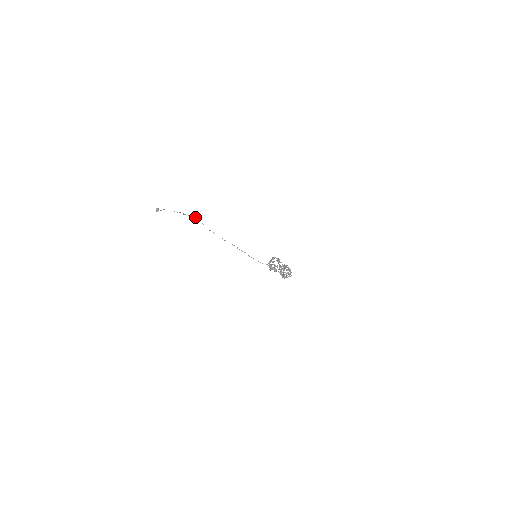
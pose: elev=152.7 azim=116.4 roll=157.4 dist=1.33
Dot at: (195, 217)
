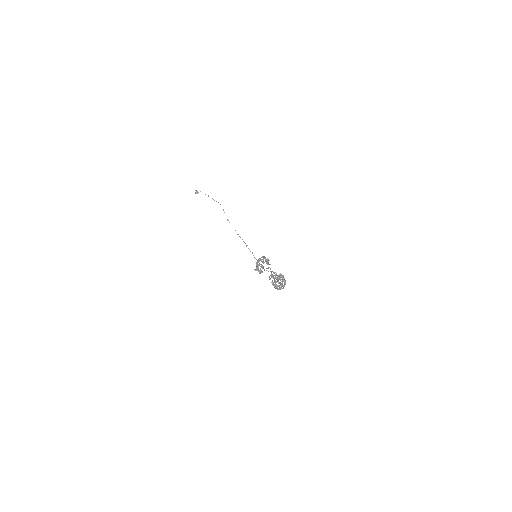
Dot at: occluded
